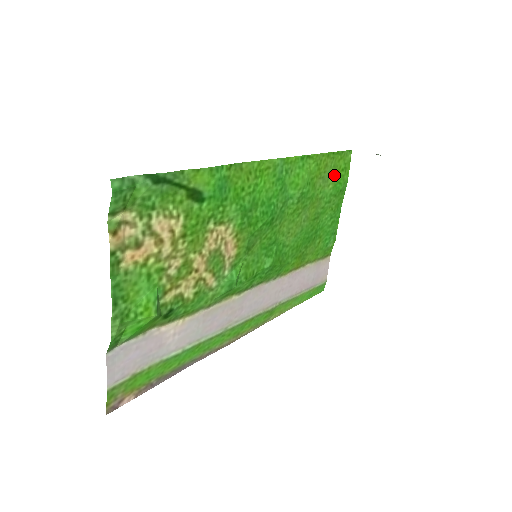
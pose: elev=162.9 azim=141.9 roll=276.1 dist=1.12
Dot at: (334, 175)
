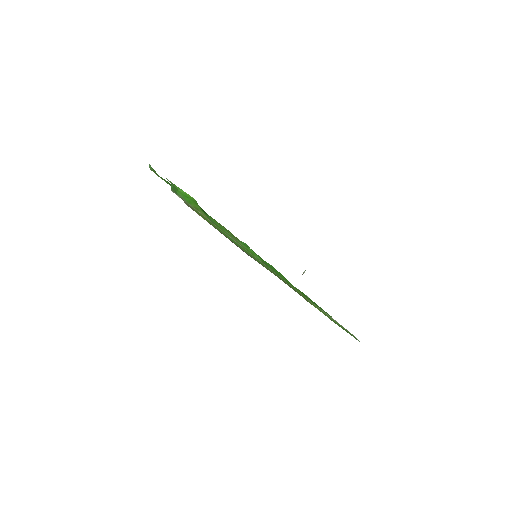
Dot at: occluded
